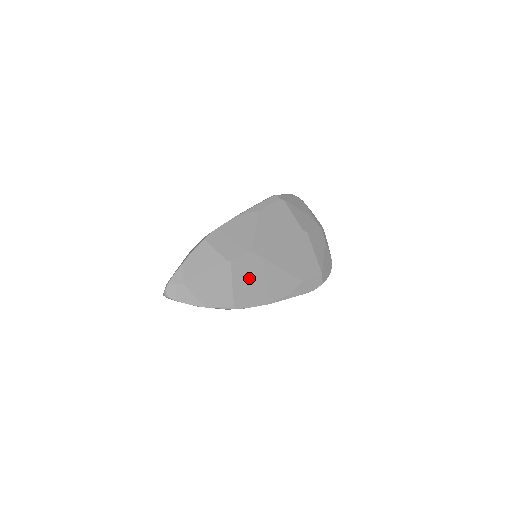
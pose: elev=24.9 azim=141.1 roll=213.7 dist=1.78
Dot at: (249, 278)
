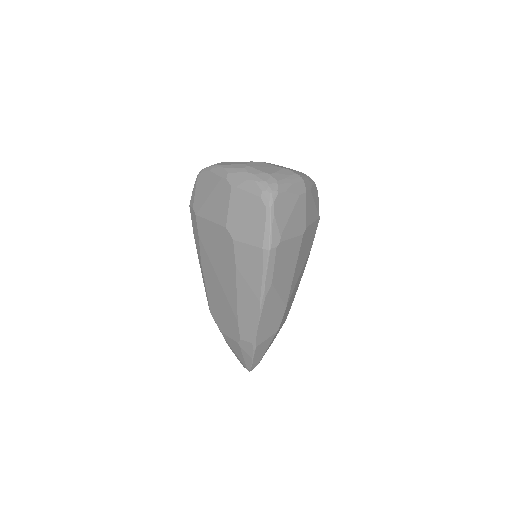
Dot at: (288, 308)
